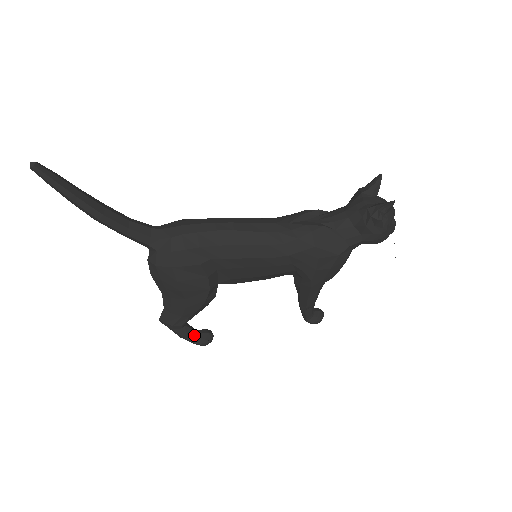
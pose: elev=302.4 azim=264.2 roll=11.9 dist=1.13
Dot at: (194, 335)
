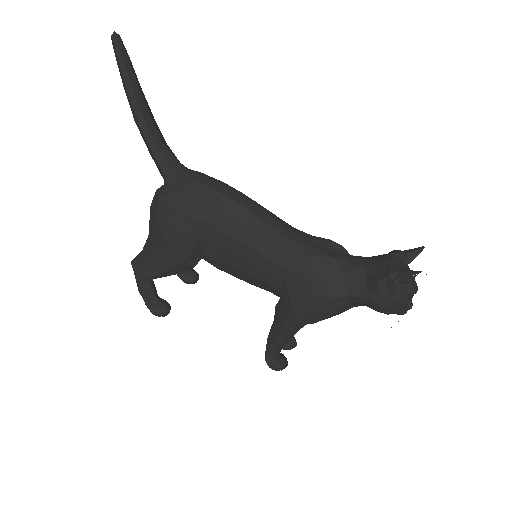
Dot at: (152, 298)
